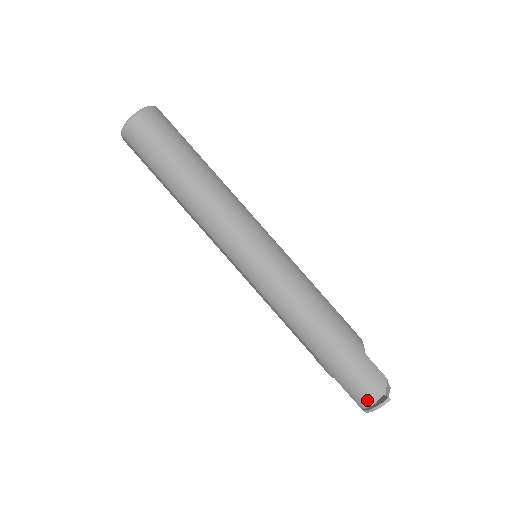
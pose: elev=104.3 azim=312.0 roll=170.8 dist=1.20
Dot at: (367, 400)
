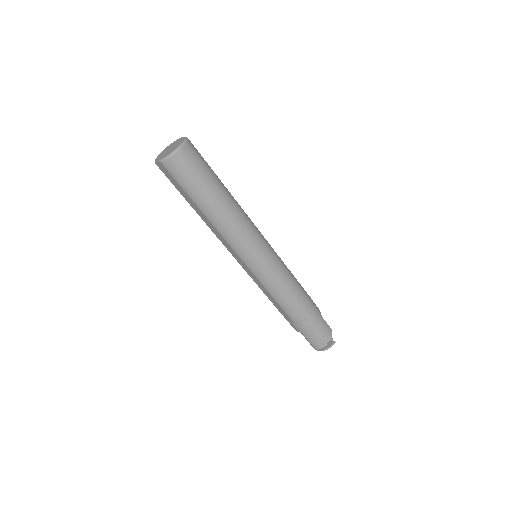
Dot at: (321, 344)
